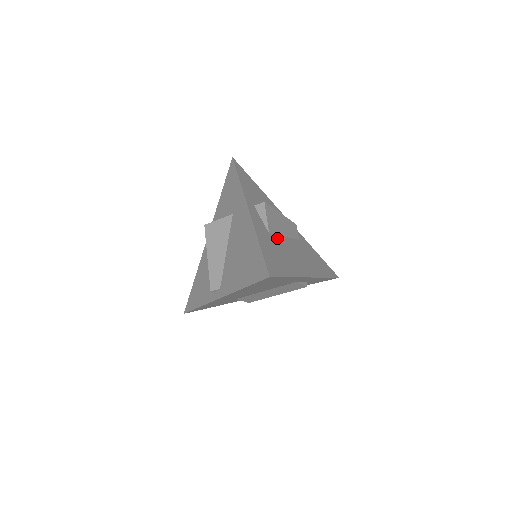
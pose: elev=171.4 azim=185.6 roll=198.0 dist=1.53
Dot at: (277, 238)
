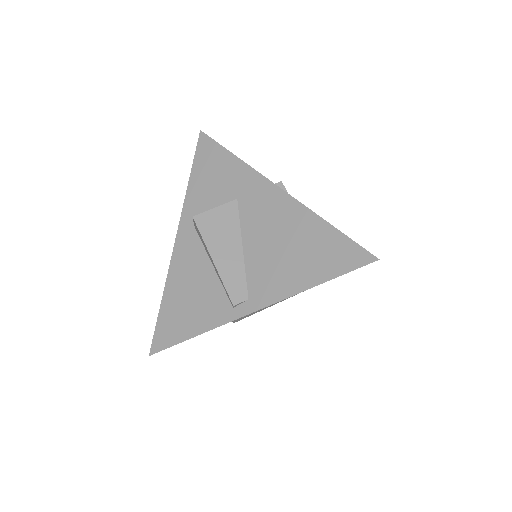
Dot at: occluded
